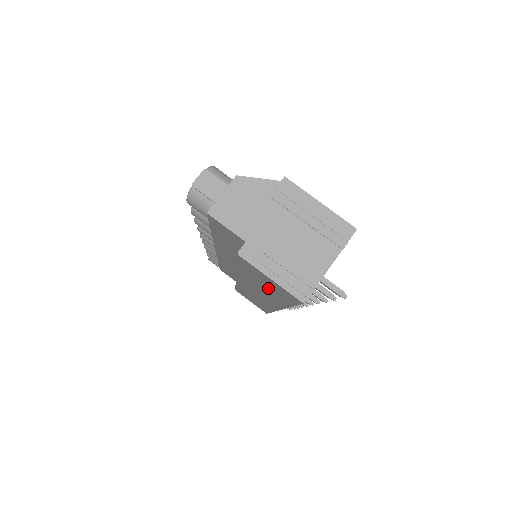
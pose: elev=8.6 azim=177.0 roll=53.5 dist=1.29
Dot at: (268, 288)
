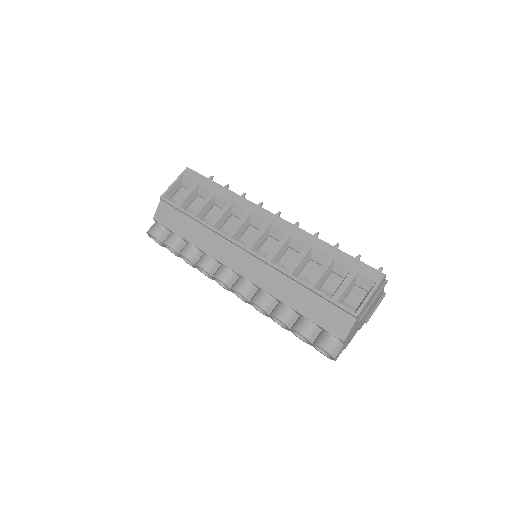
Dot at: occluded
